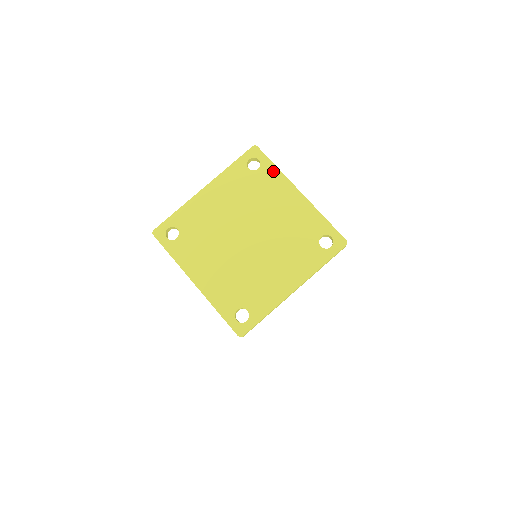
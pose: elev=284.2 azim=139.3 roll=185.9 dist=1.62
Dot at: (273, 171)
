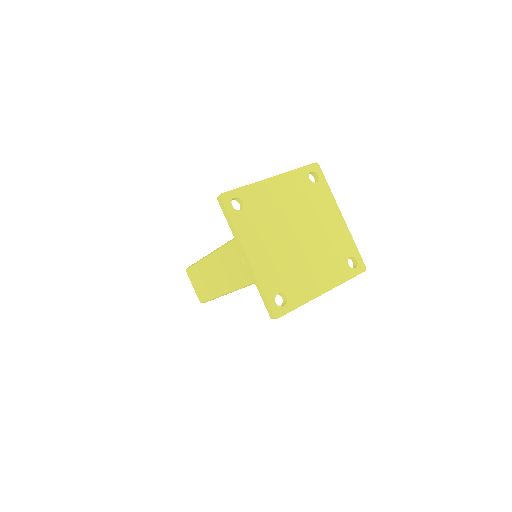
Dot at: (327, 190)
